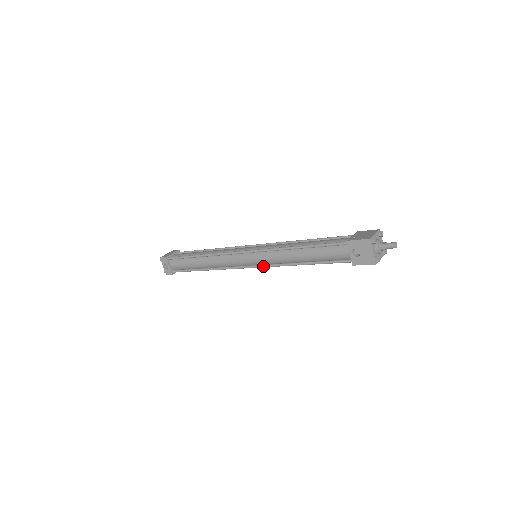
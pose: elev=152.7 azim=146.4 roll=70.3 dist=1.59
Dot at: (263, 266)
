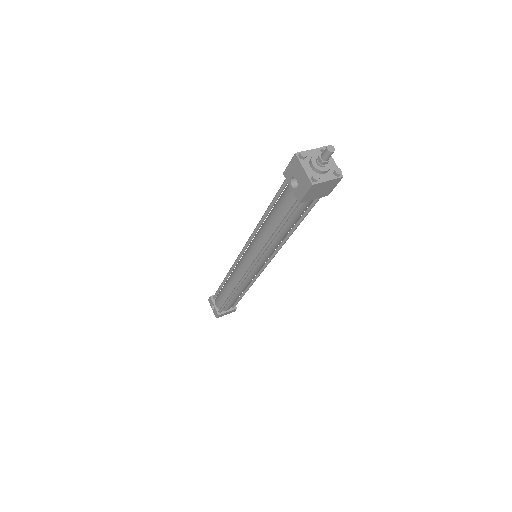
Dot at: (254, 261)
